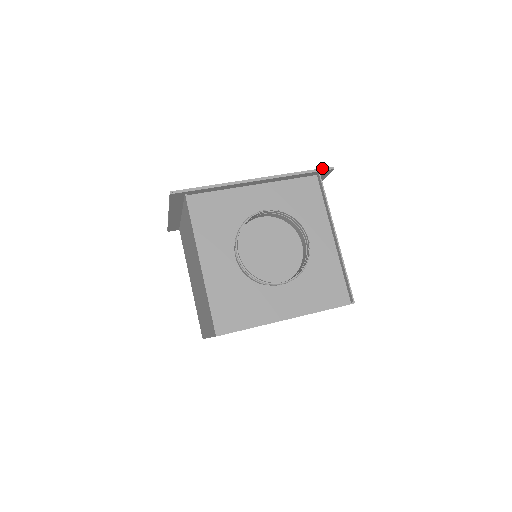
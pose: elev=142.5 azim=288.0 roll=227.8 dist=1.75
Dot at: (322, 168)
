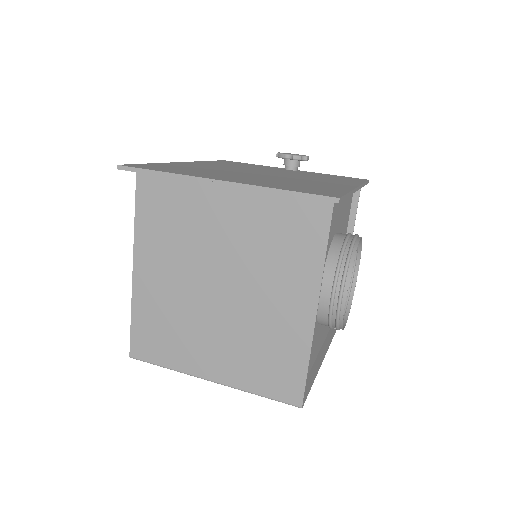
Dot at: (368, 180)
